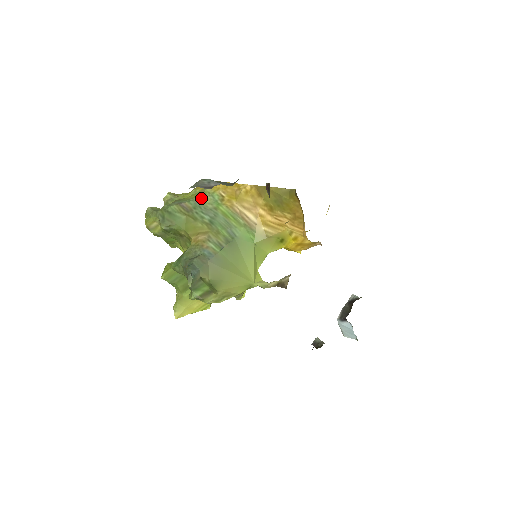
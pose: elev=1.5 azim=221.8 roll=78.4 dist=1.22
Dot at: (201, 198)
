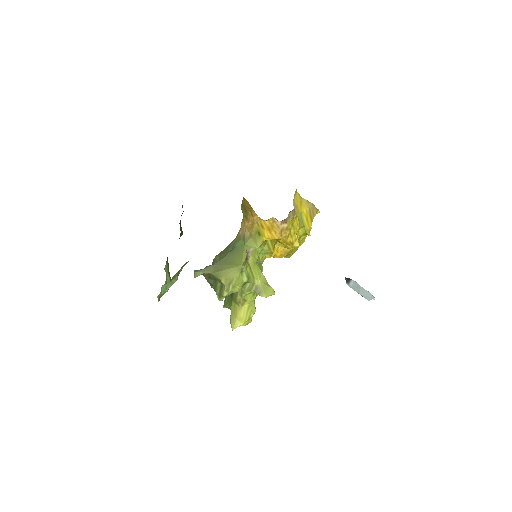
Dot at: occluded
